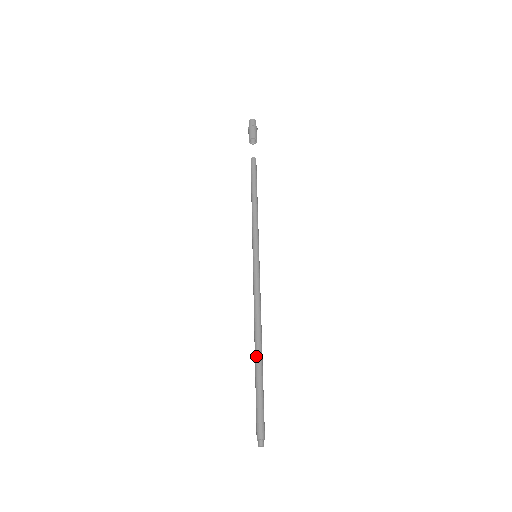
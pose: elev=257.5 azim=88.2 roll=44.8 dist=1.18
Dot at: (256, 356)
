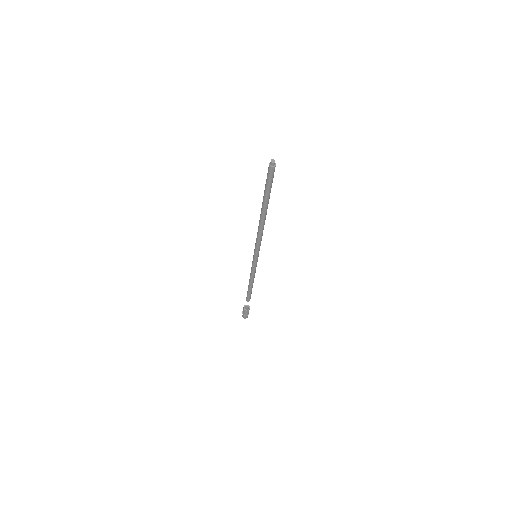
Dot at: occluded
